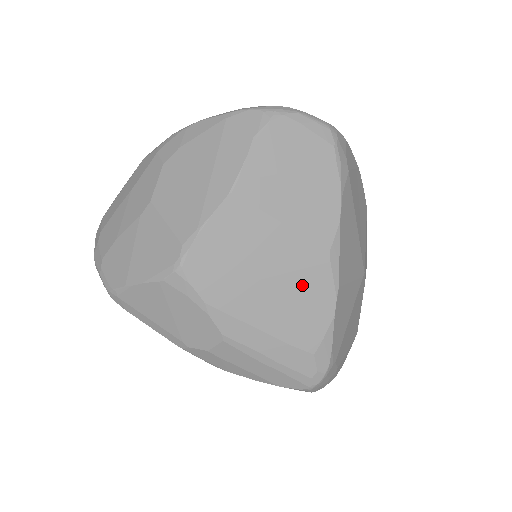
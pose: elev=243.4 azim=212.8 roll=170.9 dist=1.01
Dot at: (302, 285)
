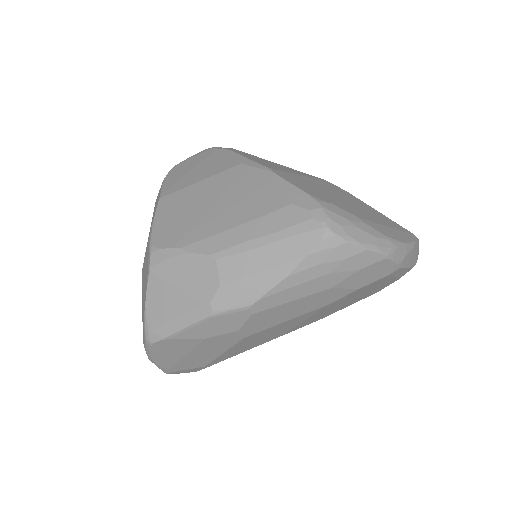
Dot at: (240, 187)
